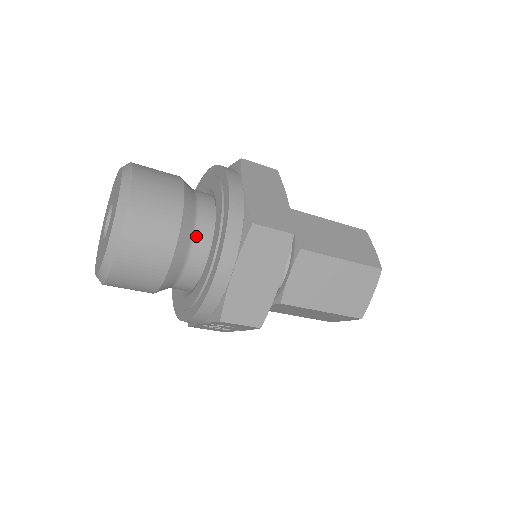
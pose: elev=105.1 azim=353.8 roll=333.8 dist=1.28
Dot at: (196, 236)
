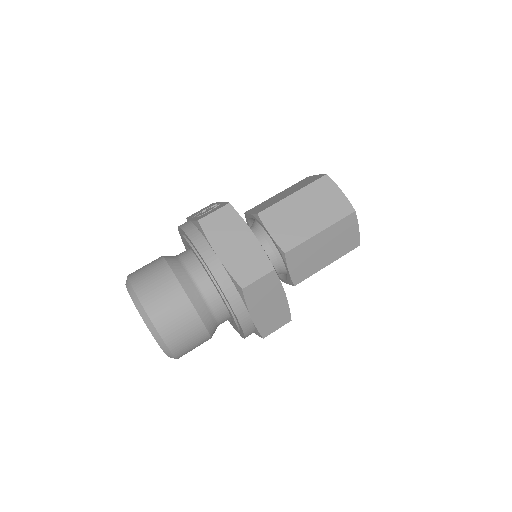
Dot at: (210, 304)
